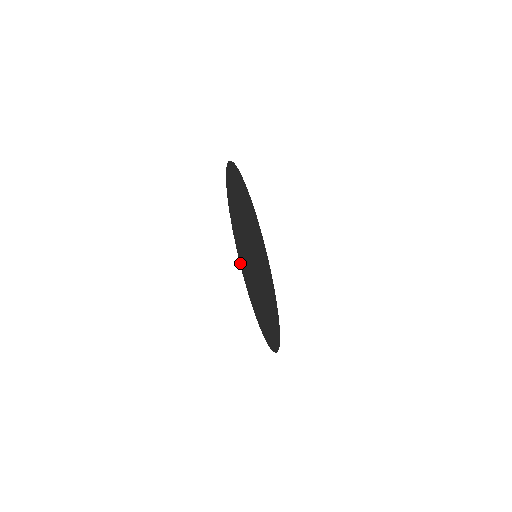
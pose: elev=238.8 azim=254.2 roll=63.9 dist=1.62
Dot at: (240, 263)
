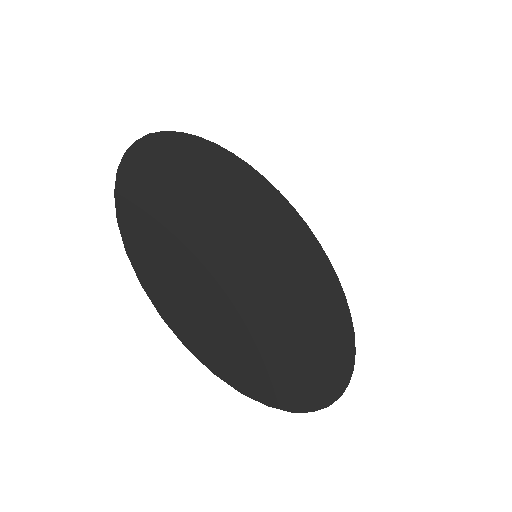
Dot at: (137, 268)
